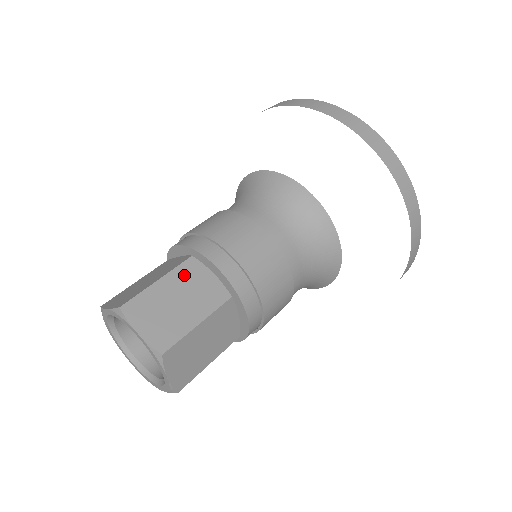
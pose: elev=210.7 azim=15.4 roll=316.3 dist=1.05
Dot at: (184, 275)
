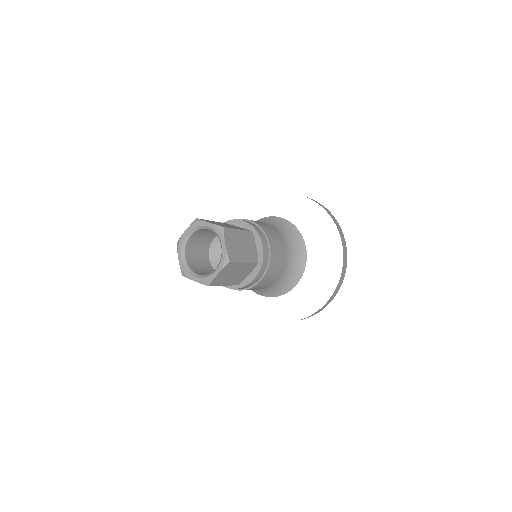
Dot at: (247, 237)
